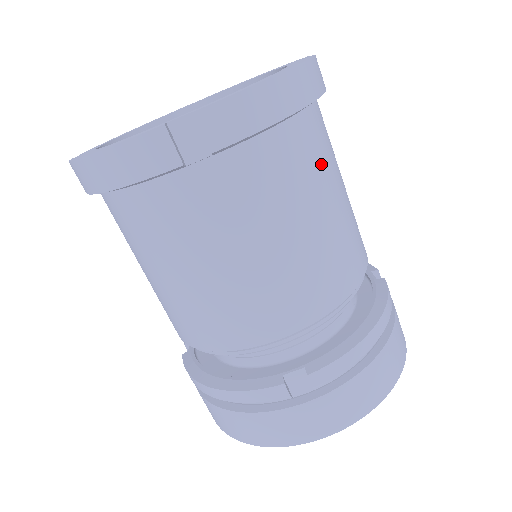
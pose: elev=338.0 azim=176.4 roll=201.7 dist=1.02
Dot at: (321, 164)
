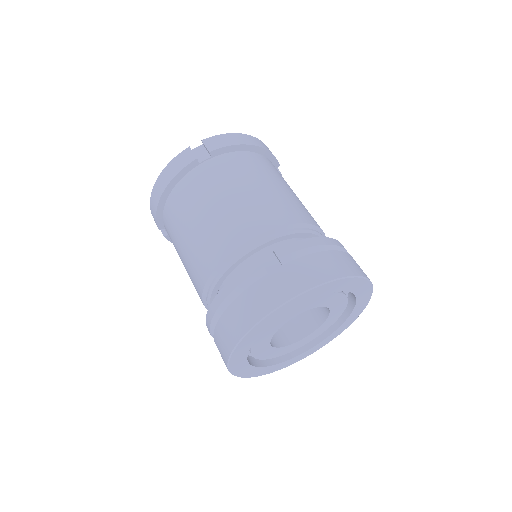
Dot at: (273, 172)
